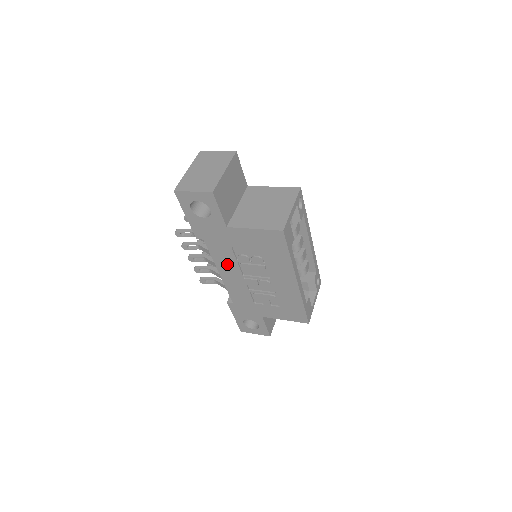
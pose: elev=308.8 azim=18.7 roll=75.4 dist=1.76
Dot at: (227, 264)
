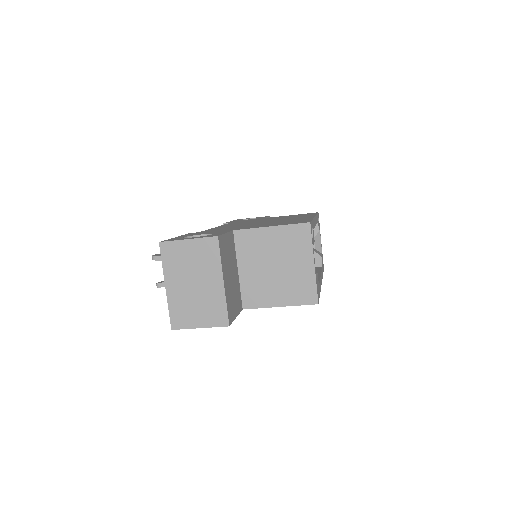
Dot at: occluded
